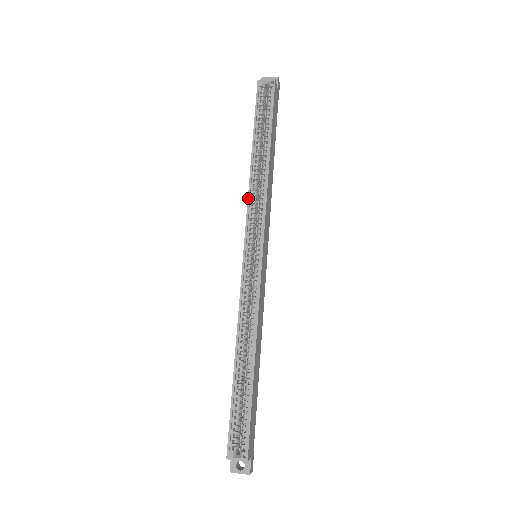
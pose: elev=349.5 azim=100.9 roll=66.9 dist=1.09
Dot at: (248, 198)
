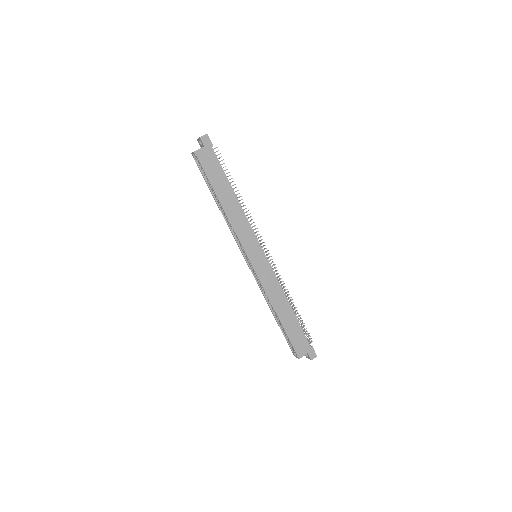
Dot at: occluded
